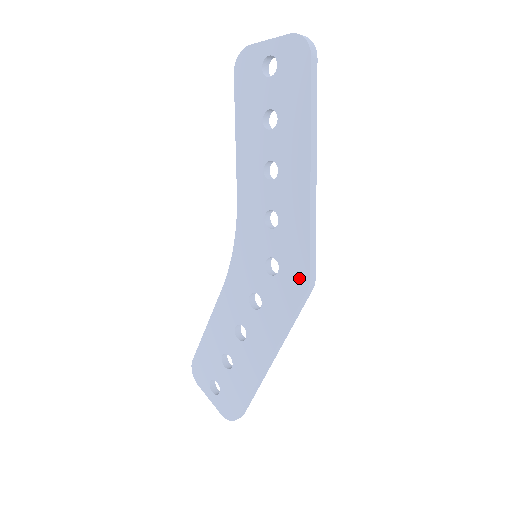
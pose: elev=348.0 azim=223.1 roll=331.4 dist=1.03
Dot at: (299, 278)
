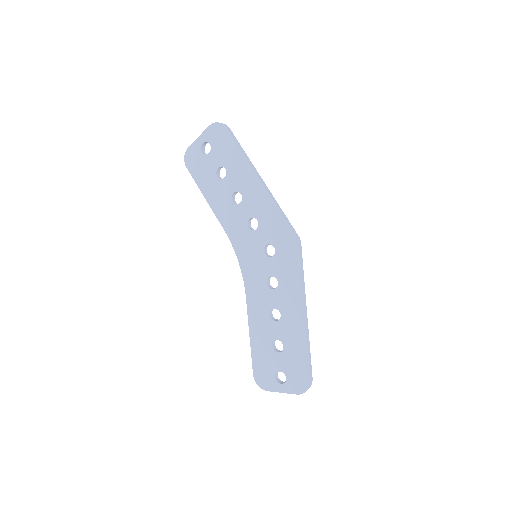
Dot at: (289, 241)
